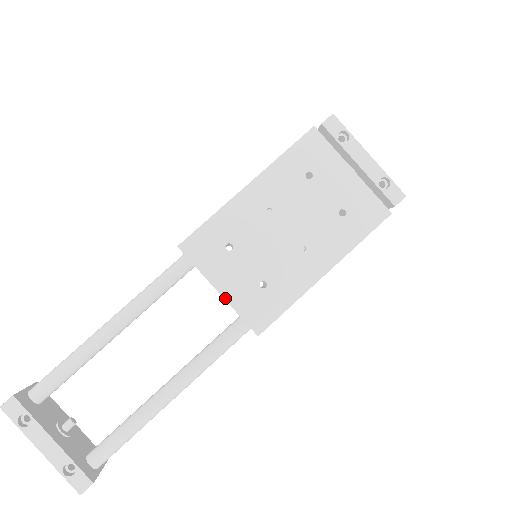
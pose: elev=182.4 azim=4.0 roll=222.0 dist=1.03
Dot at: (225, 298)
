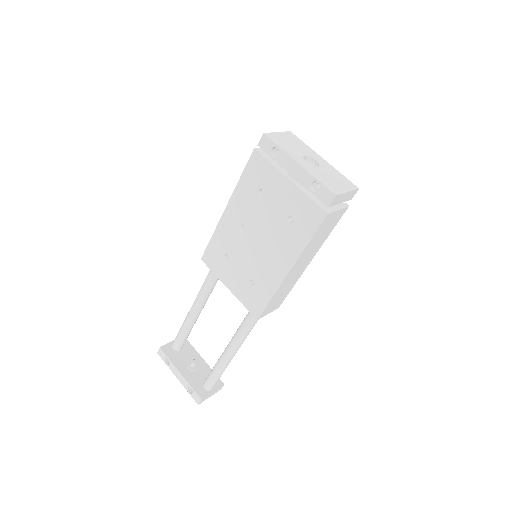
Dot at: (233, 293)
